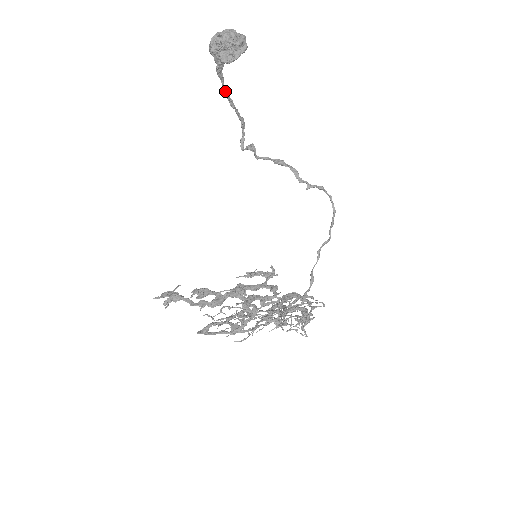
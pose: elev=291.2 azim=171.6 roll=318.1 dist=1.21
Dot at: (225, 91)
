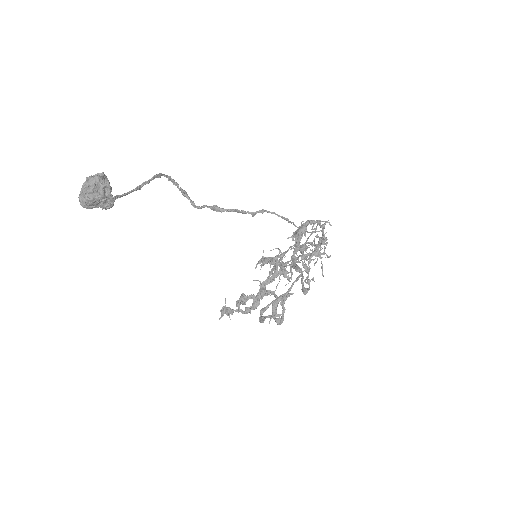
Dot at: occluded
